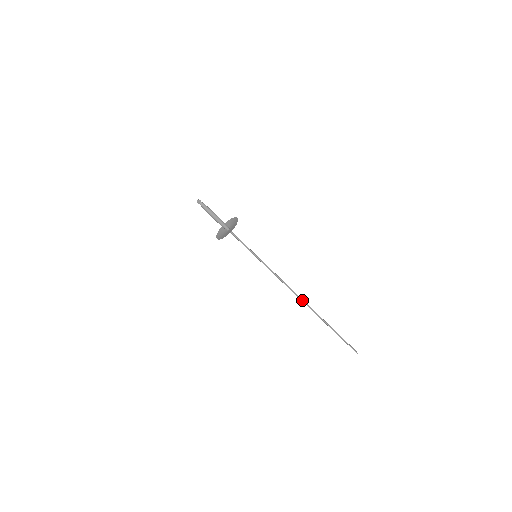
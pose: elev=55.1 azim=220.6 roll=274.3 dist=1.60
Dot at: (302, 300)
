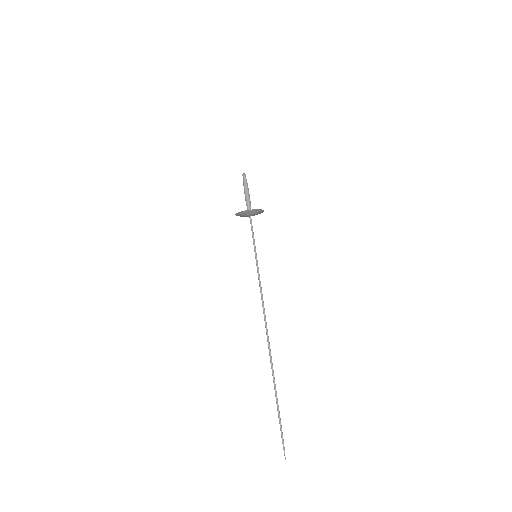
Dot at: occluded
